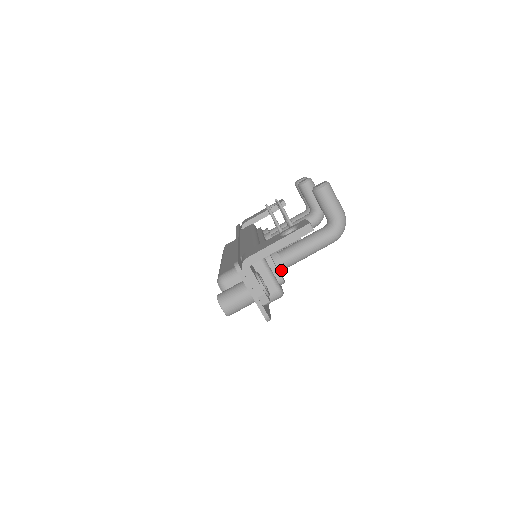
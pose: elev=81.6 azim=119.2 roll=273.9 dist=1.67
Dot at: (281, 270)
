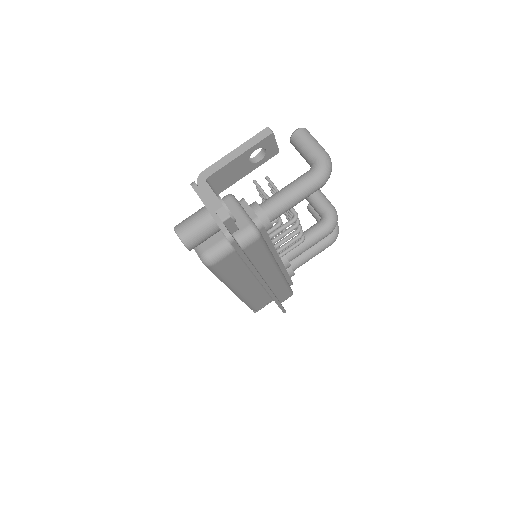
Dot at: (259, 216)
